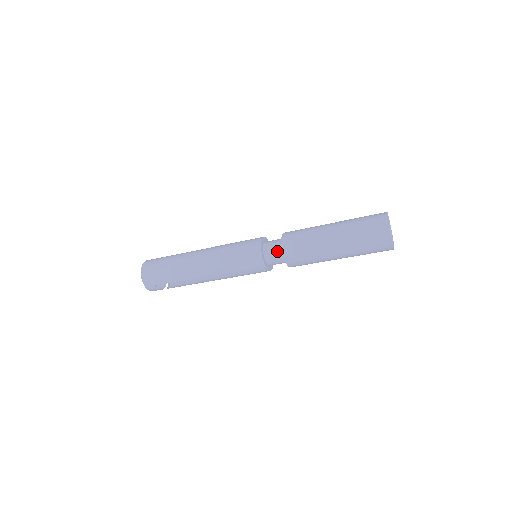
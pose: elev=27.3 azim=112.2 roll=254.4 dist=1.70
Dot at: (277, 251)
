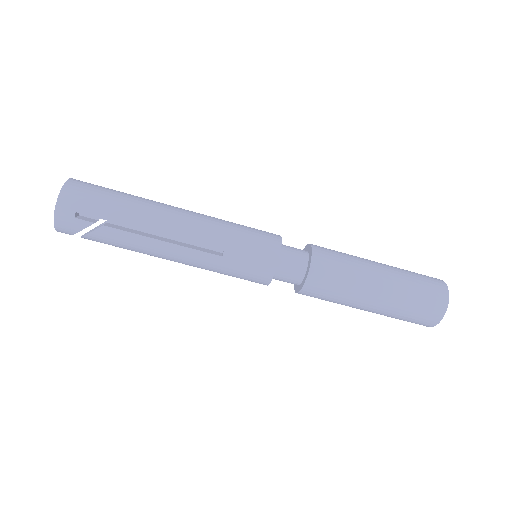
Dot at: (299, 256)
